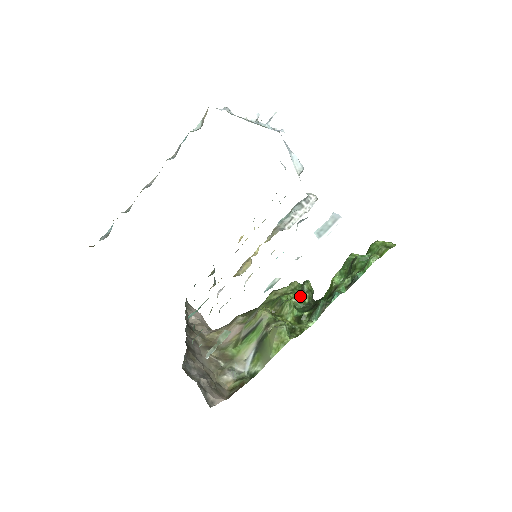
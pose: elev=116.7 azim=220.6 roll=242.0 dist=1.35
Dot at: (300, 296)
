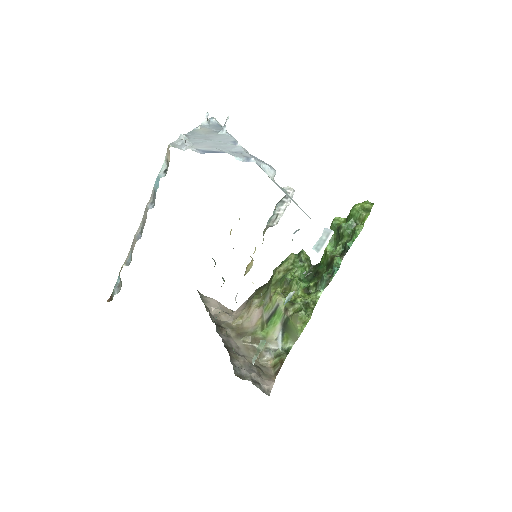
Dot at: (301, 268)
